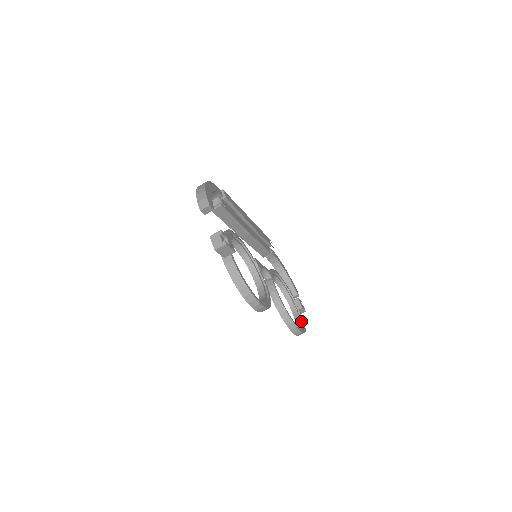
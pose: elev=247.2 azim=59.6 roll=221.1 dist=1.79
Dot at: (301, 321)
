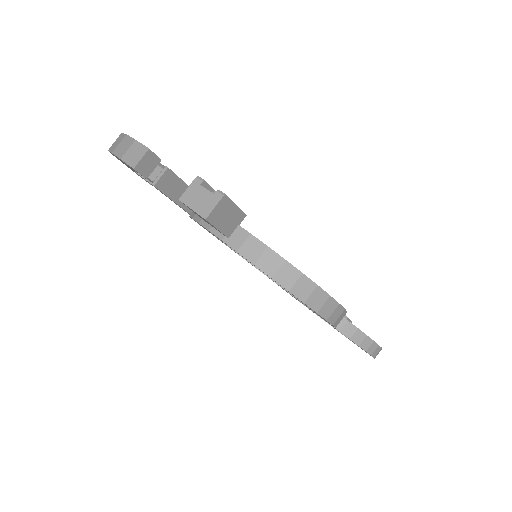
Dot at: occluded
